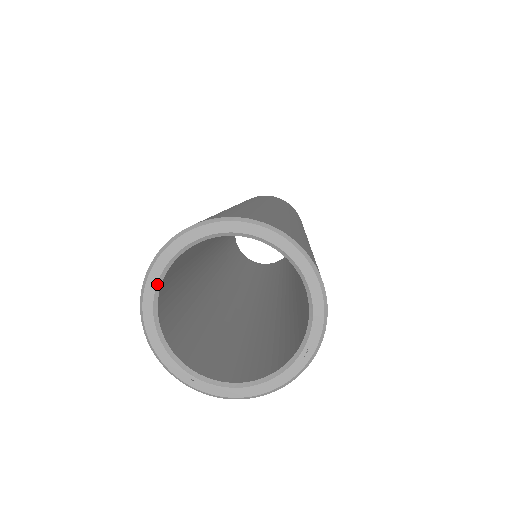
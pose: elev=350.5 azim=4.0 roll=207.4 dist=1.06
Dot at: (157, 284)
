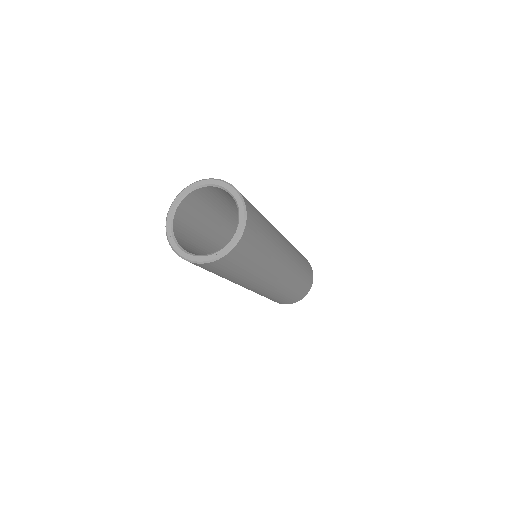
Dot at: (189, 191)
